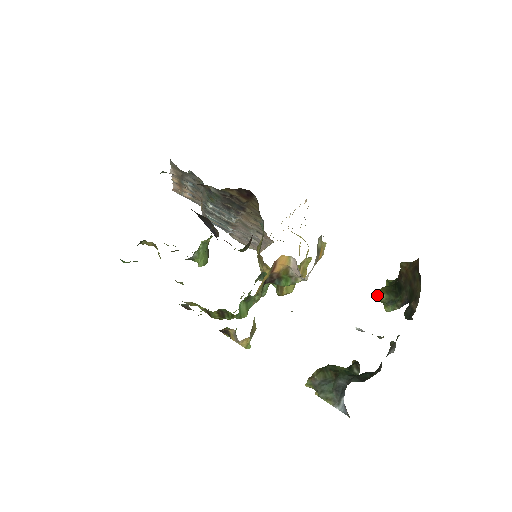
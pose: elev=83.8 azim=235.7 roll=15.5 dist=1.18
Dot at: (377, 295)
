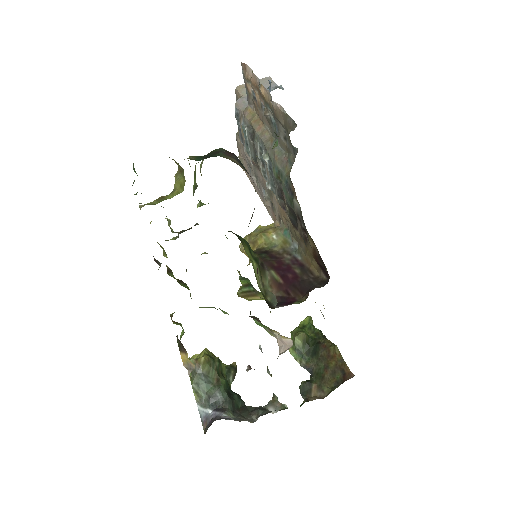
Dot at: (296, 335)
